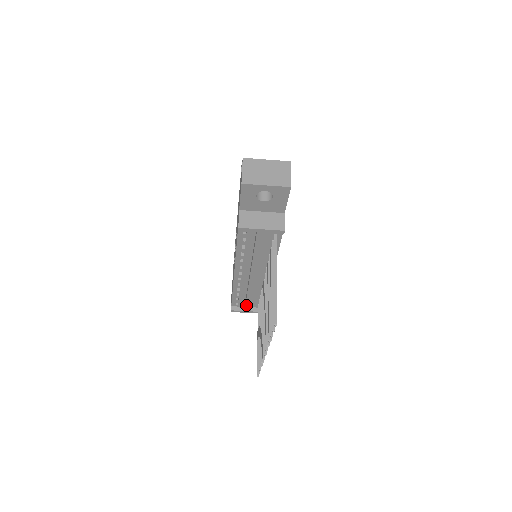
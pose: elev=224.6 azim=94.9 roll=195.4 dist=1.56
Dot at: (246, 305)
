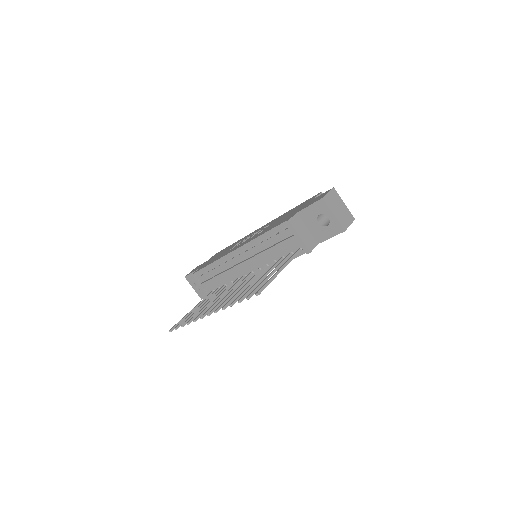
Dot at: (207, 281)
